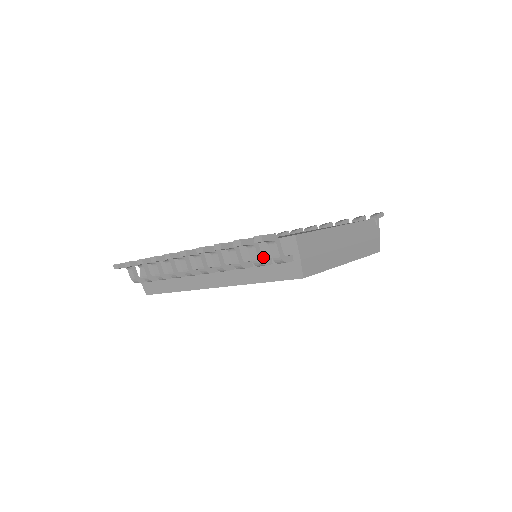
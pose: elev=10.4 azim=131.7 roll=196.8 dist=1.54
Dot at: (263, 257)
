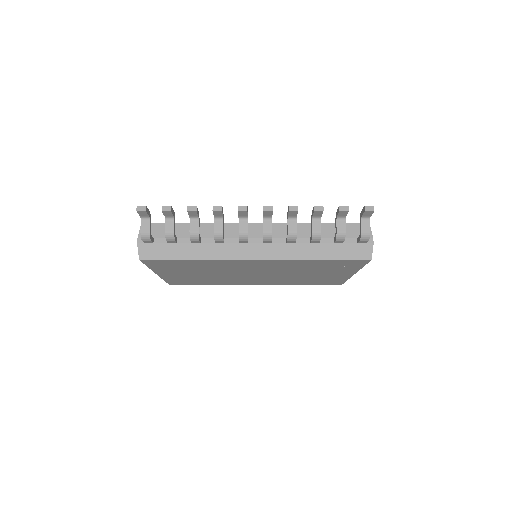
Dot at: (333, 236)
